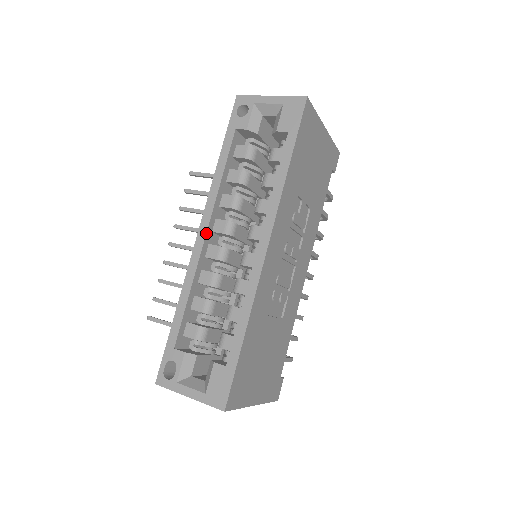
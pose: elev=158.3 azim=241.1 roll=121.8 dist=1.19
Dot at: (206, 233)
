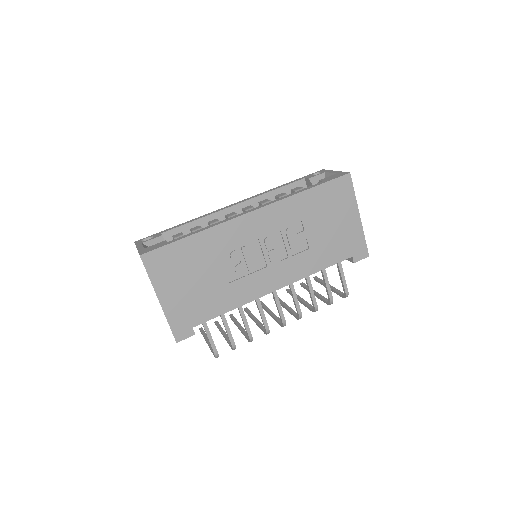
Dot at: (237, 204)
